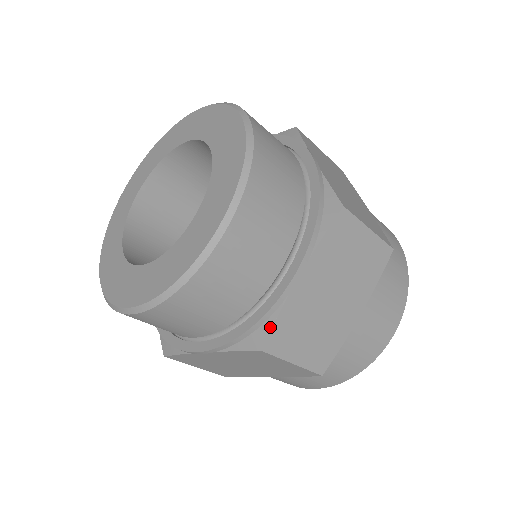
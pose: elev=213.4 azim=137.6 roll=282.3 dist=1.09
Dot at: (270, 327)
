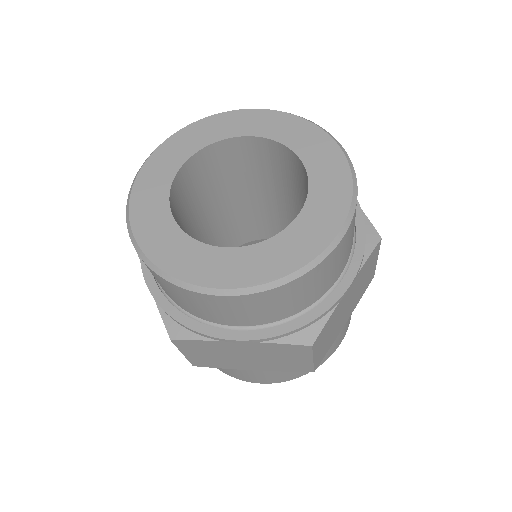
Dot at: (190, 338)
